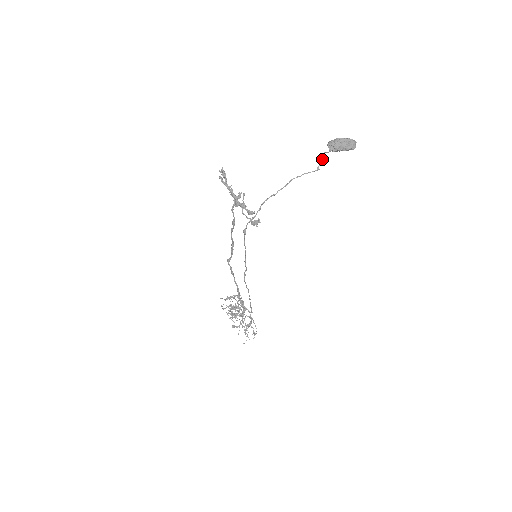
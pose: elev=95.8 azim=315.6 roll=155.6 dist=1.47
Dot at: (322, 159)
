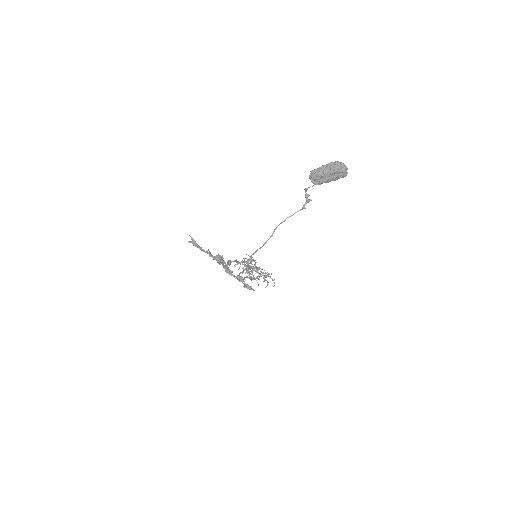
Dot at: (306, 197)
